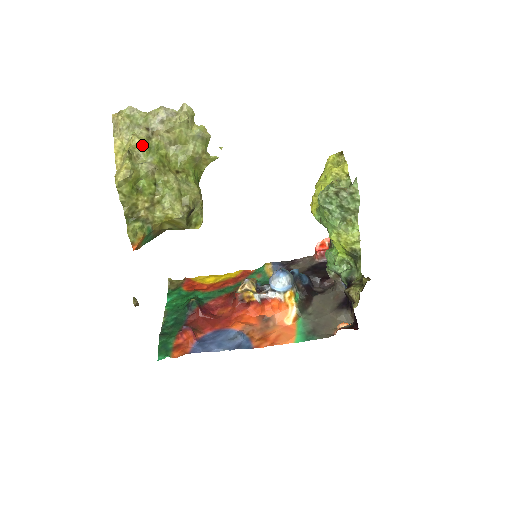
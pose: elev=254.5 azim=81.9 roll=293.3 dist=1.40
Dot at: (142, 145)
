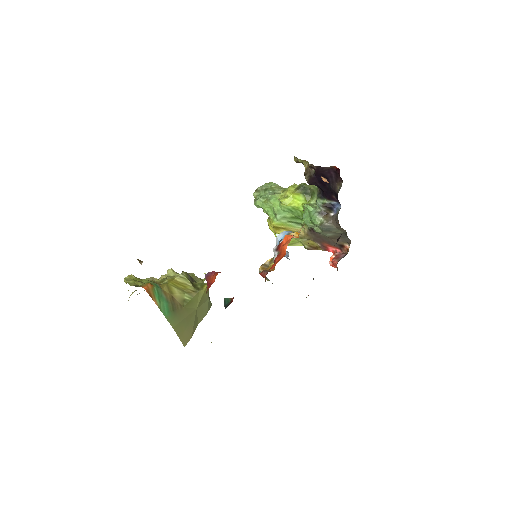
Dot at: occluded
